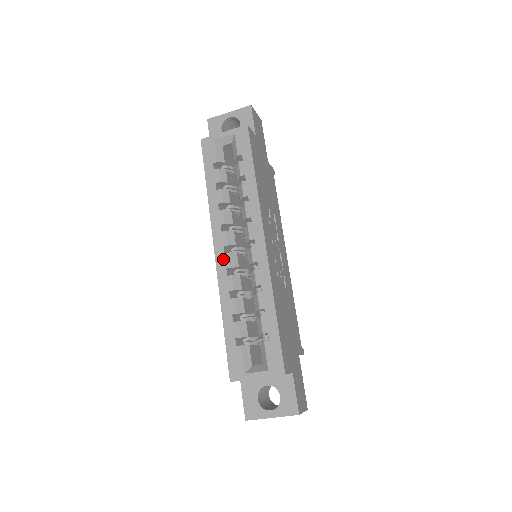
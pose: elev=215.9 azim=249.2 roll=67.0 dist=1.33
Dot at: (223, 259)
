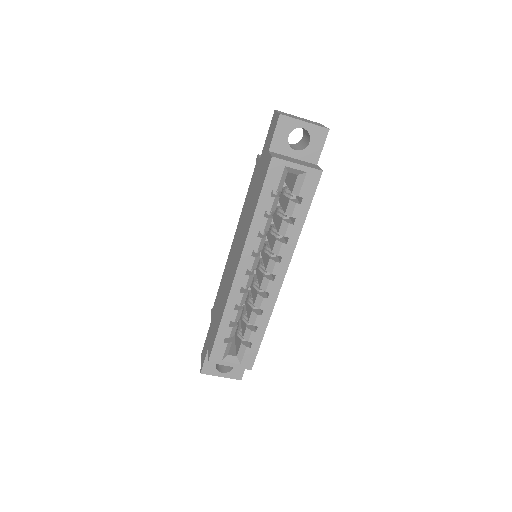
Dot at: (242, 278)
